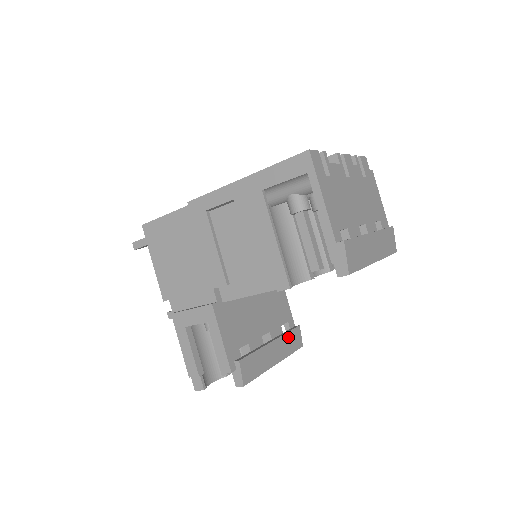
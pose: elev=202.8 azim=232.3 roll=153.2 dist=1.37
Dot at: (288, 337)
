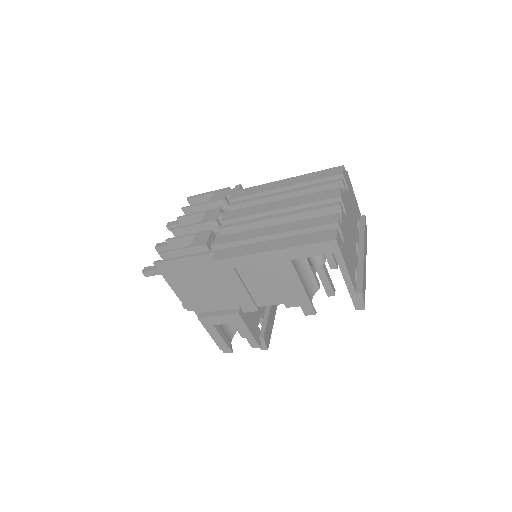
Dot at: occluded
